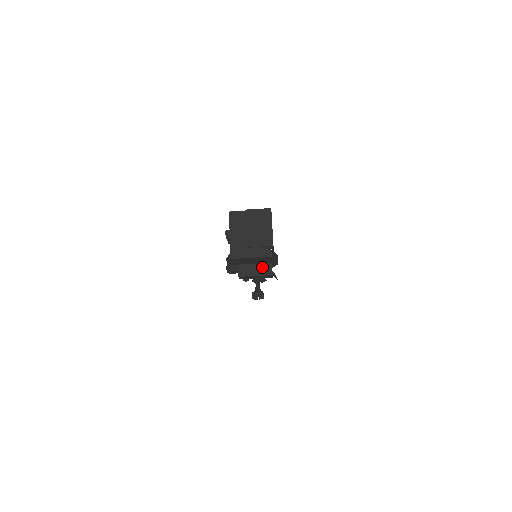
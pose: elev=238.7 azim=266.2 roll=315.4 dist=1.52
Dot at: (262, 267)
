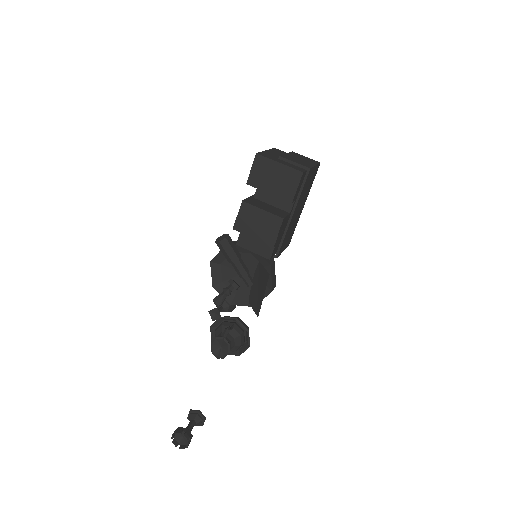
Dot at: (275, 210)
